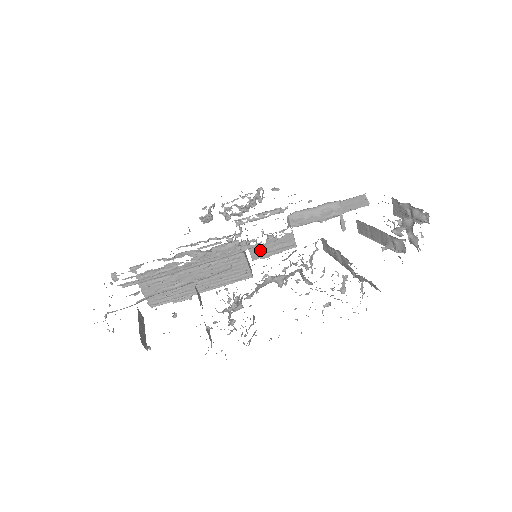
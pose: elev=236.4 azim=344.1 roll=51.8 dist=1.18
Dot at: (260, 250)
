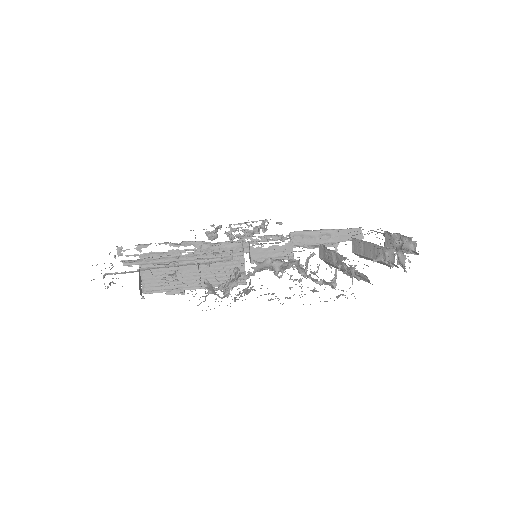
Dot at: (260, 254)
